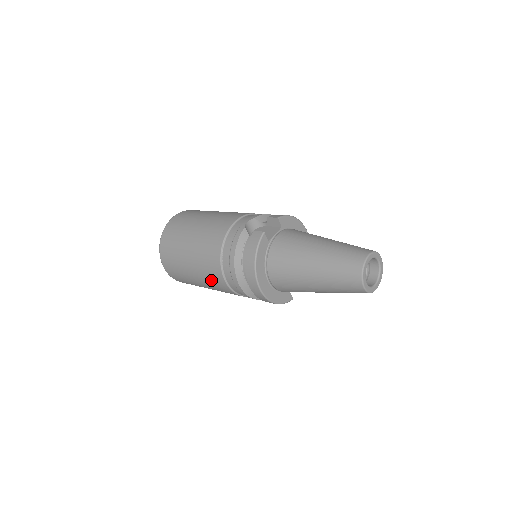
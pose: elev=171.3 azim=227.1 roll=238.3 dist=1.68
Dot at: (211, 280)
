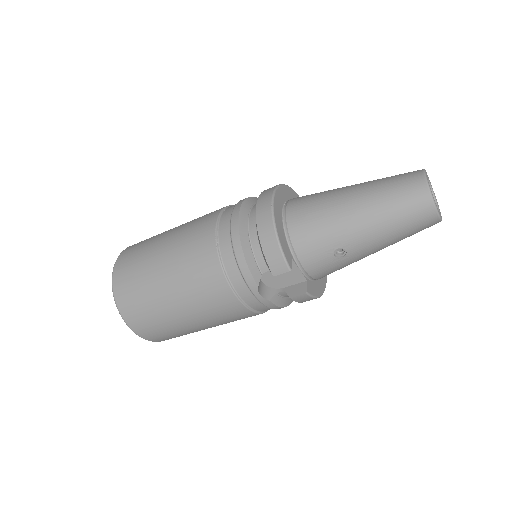
Dot at: (193, 229)
